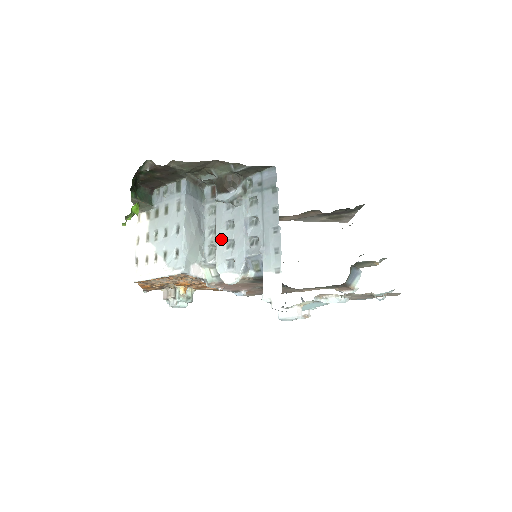
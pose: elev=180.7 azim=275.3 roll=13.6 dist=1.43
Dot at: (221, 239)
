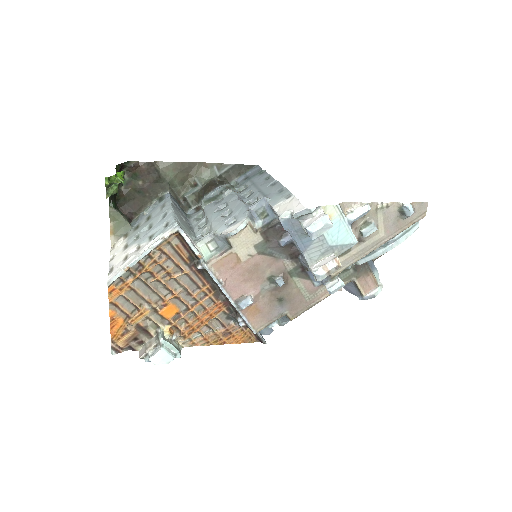
Dot at: (215, 217)
